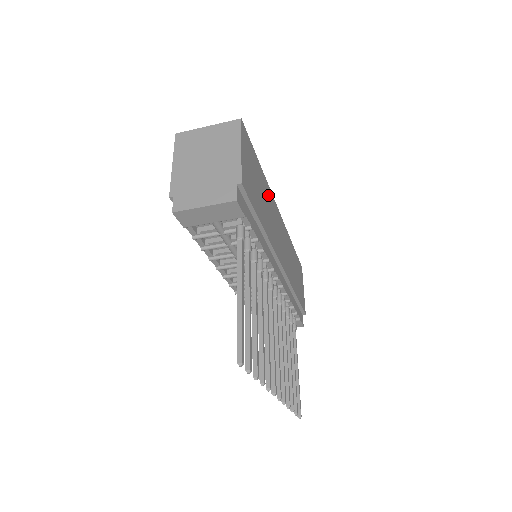
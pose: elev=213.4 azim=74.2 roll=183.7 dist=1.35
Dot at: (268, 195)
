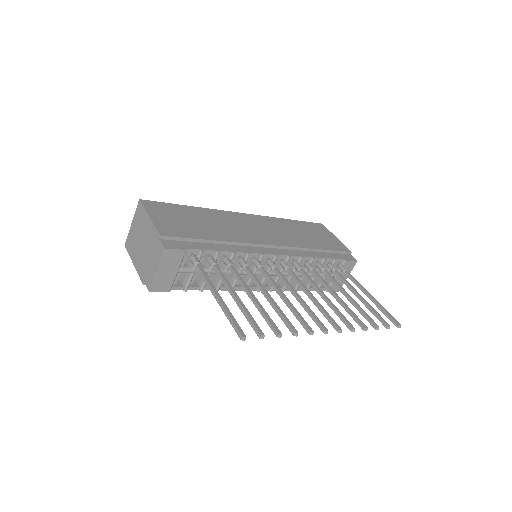
Dot at: (216, 216)
